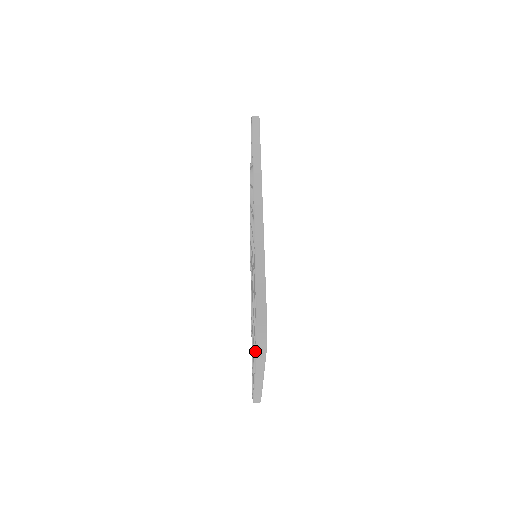
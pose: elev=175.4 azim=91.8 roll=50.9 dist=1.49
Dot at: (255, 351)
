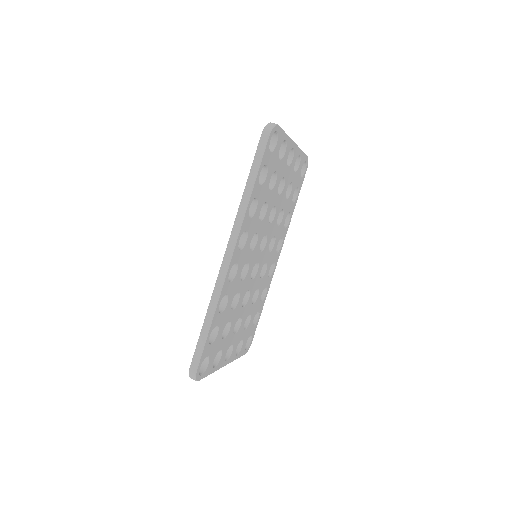
Dot at: occluded
